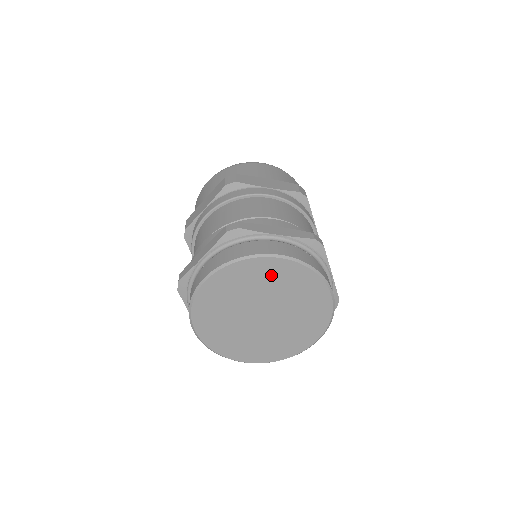
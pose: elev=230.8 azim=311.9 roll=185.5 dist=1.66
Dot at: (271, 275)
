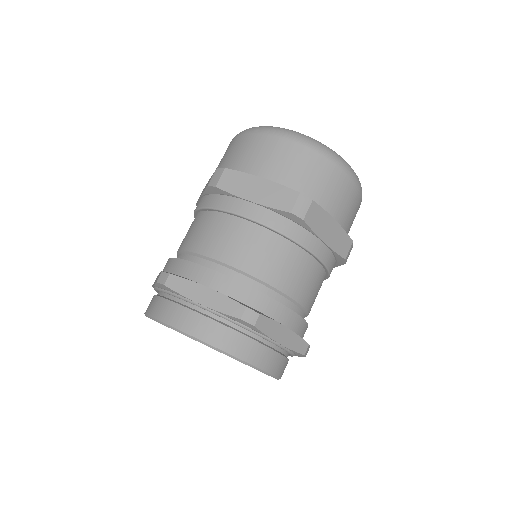
Dot at: occluded
